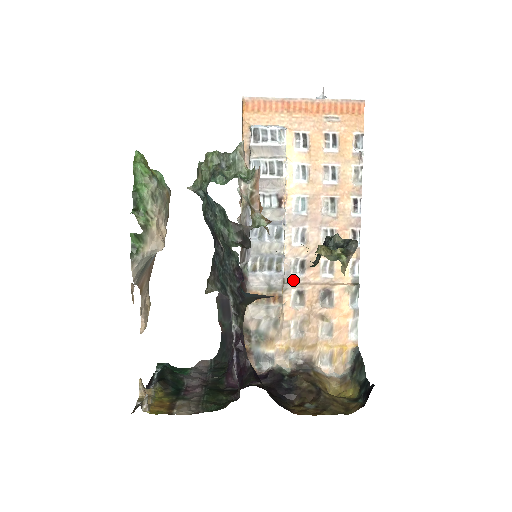
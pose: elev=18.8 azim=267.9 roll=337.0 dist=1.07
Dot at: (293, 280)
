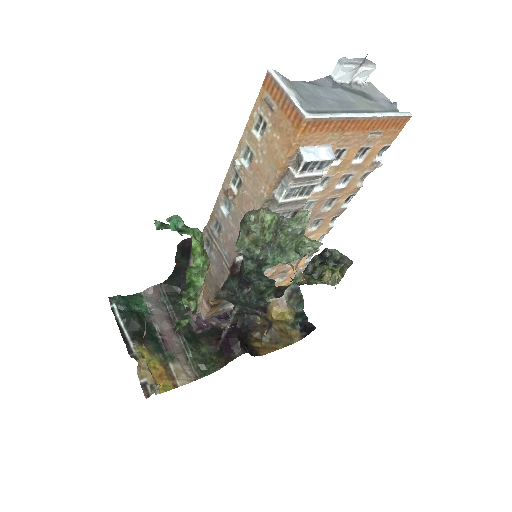
Dot at: occluded
